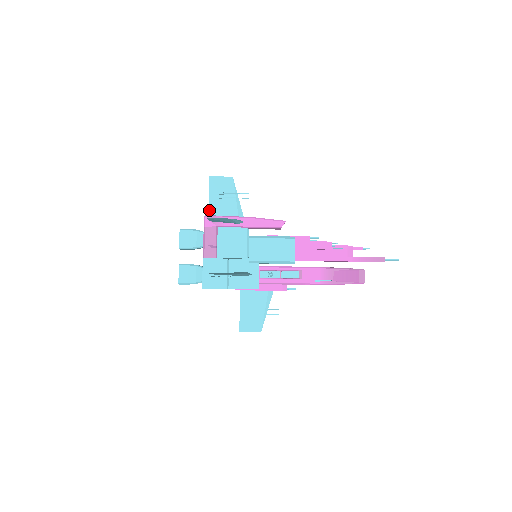
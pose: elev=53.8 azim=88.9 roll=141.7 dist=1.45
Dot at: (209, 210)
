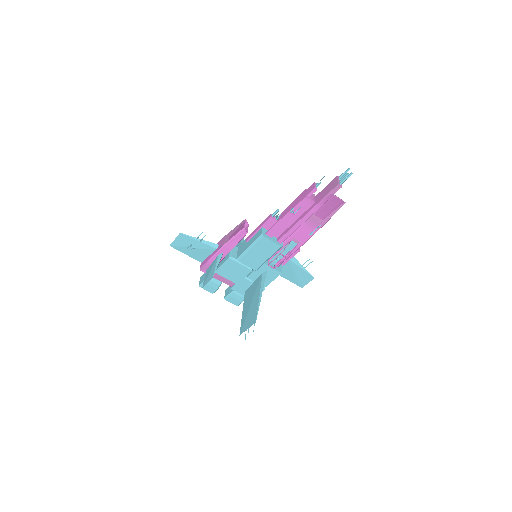
Dot at: (197, 260)
